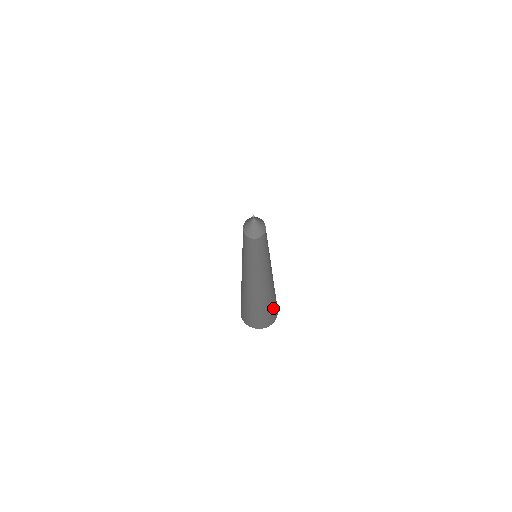
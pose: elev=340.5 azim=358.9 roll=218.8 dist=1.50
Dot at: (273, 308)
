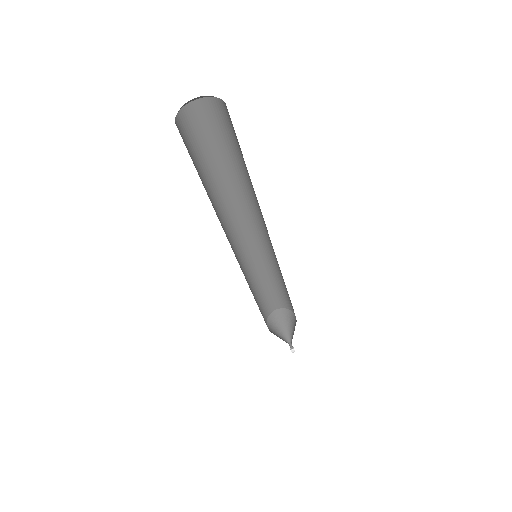
Dot at: occluded
